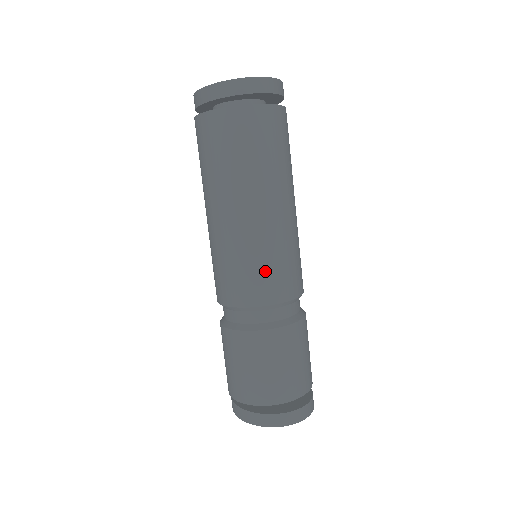
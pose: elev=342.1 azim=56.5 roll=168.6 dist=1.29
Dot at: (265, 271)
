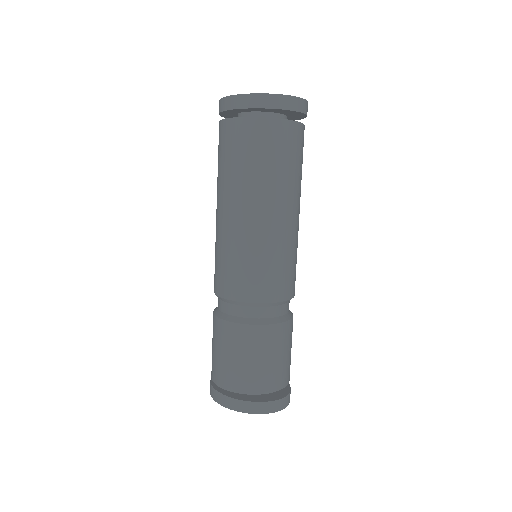
Dot at: (279, 271)
